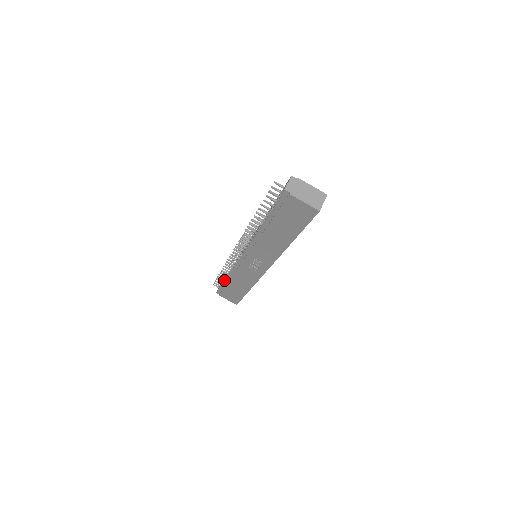
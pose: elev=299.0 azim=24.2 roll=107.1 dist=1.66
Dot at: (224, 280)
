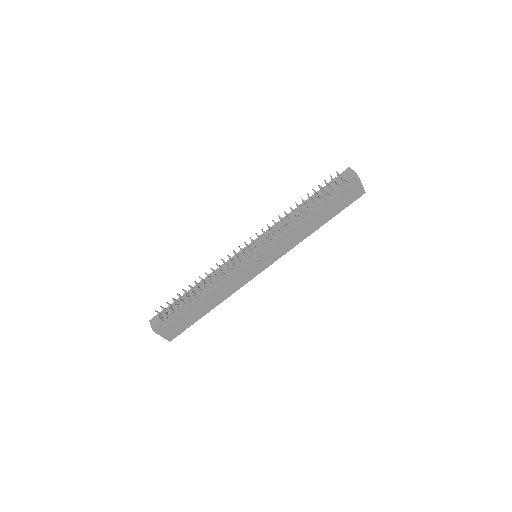
Dot at: (189, 301)
